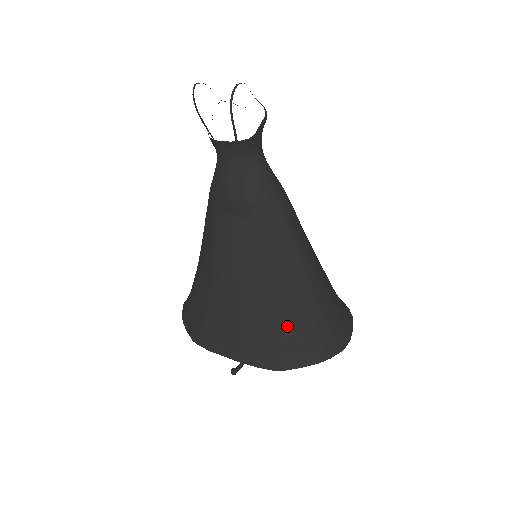
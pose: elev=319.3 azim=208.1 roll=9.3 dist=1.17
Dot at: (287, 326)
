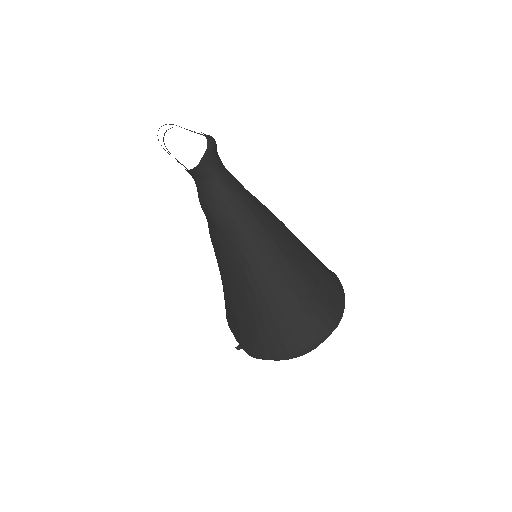
Dot at: (254, 322)
